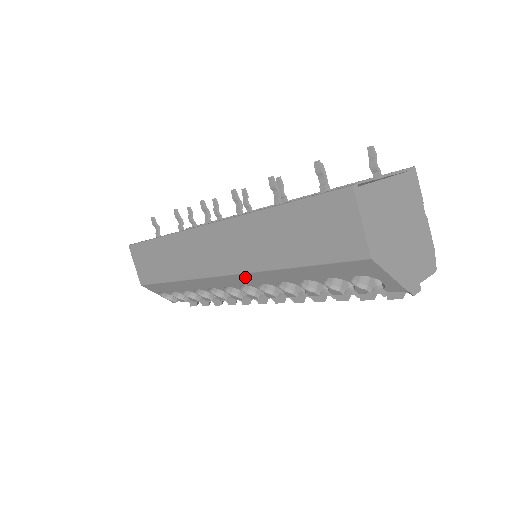
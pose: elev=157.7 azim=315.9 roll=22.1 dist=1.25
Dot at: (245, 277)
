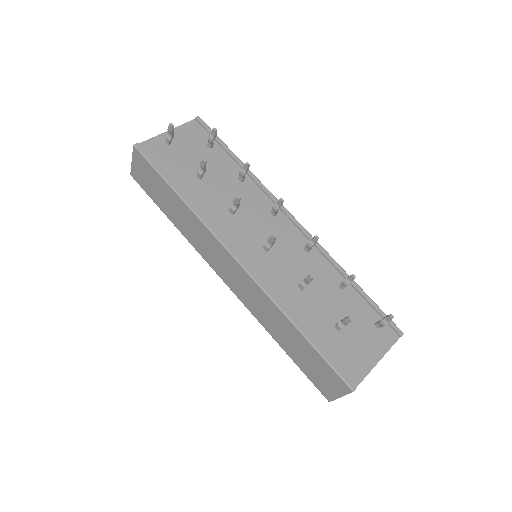
Dot at: occluded
